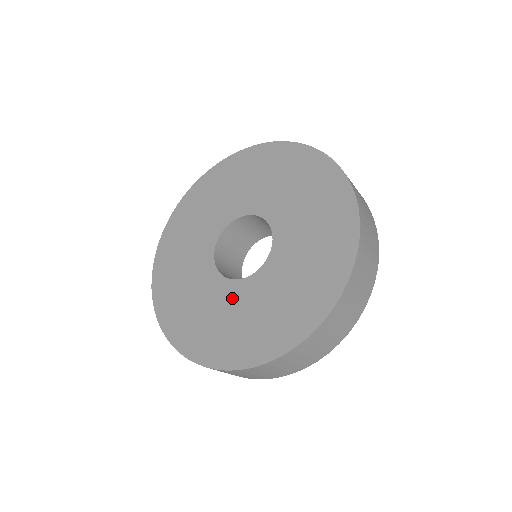
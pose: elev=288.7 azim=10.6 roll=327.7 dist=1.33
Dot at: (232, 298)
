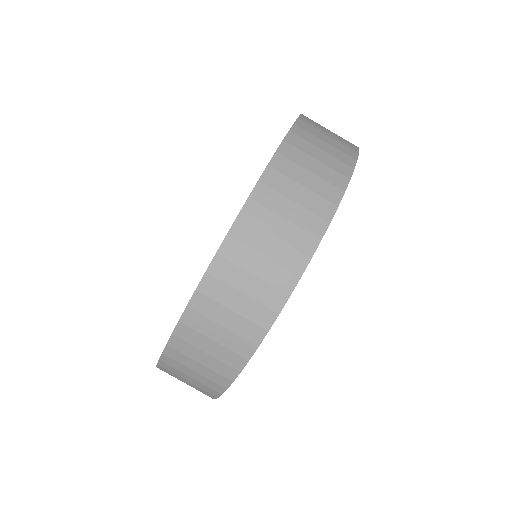
Dot at: occluded
